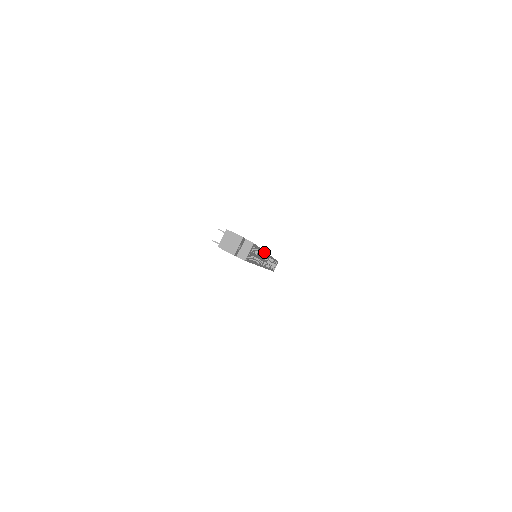
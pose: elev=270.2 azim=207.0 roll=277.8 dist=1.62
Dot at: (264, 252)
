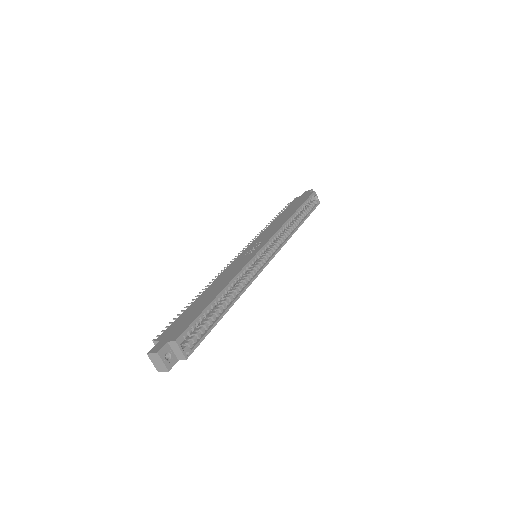
Dot at: (237, 276)
